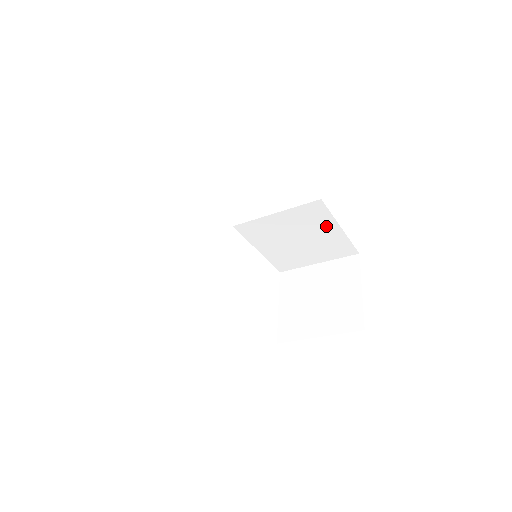
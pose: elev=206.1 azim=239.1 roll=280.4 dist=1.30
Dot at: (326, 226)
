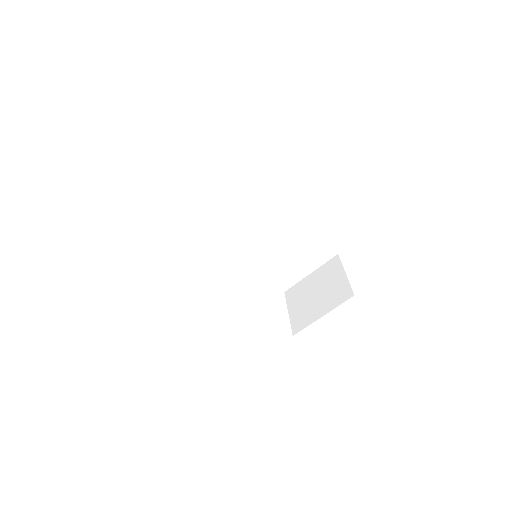
Dot at: (304, 232)
